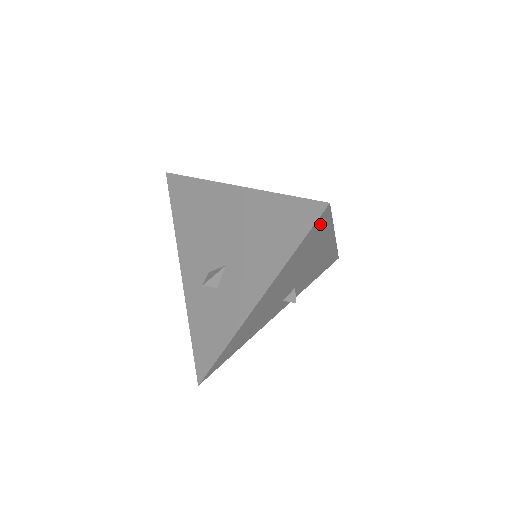
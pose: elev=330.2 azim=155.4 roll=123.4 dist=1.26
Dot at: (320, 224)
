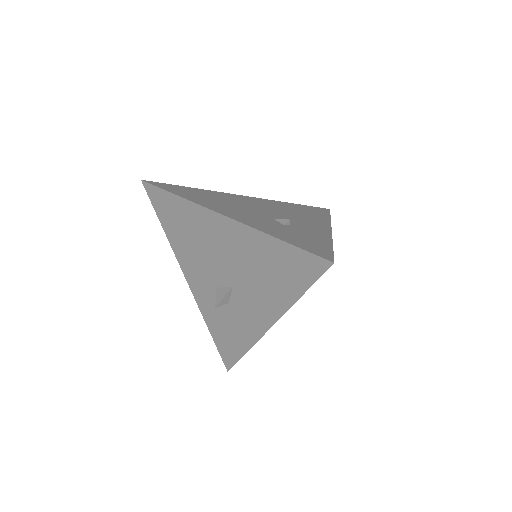
Dot at: occluded
